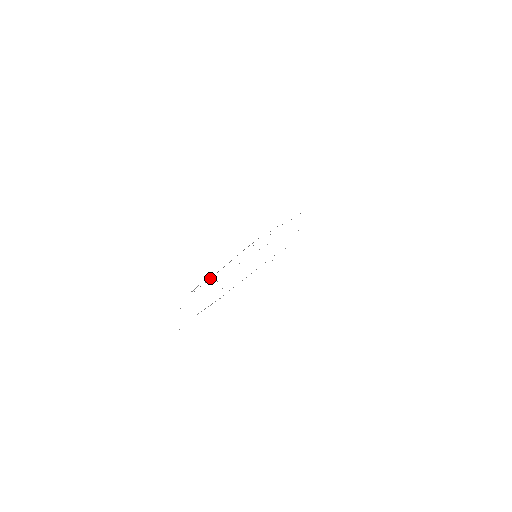
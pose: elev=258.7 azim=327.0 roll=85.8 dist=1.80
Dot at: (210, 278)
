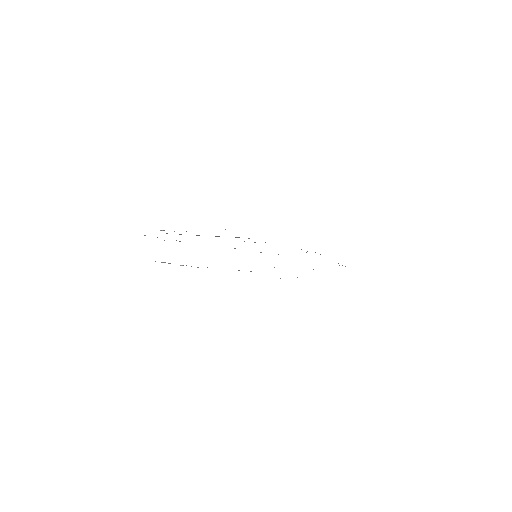
Dot at: occluded
